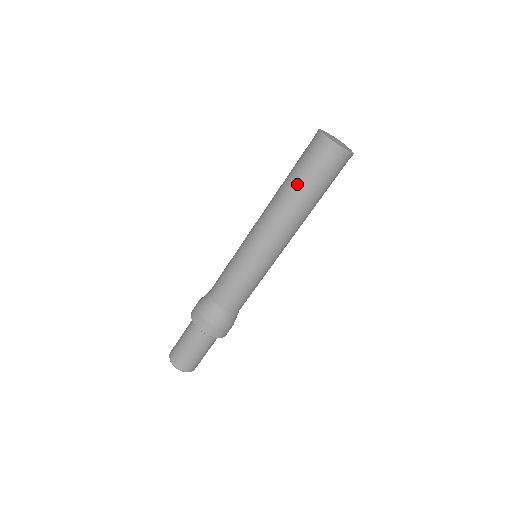
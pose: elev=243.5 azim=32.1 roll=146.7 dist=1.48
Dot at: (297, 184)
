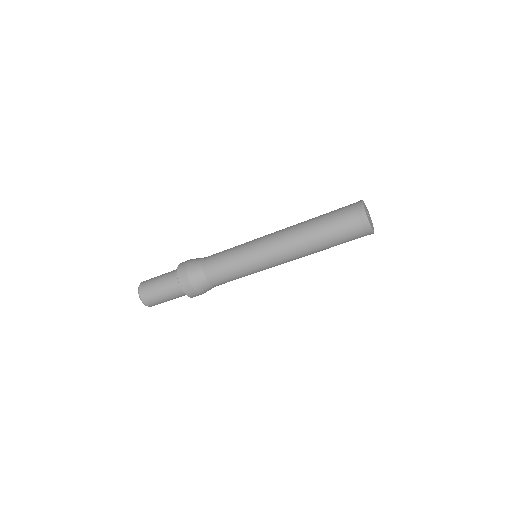
Dot at: (325, 236)
